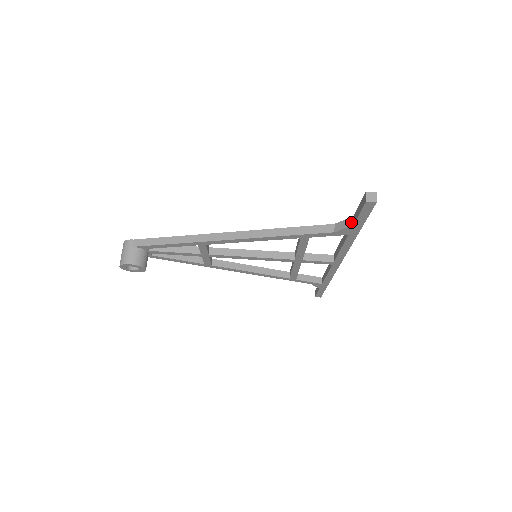
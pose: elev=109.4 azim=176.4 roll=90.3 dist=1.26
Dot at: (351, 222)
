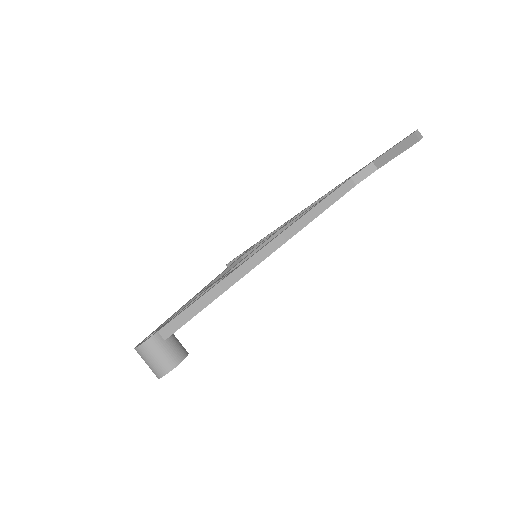
Dot at: (373, 168)
